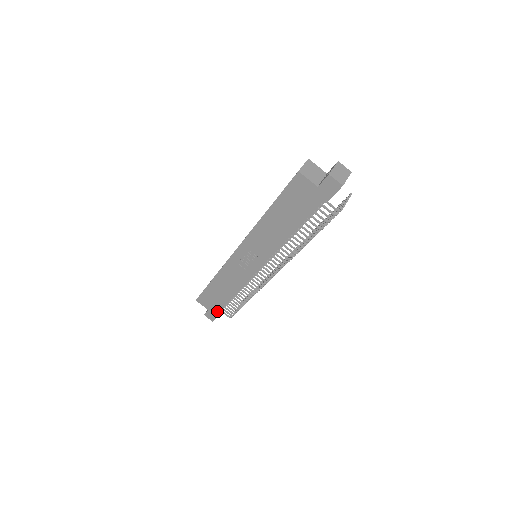
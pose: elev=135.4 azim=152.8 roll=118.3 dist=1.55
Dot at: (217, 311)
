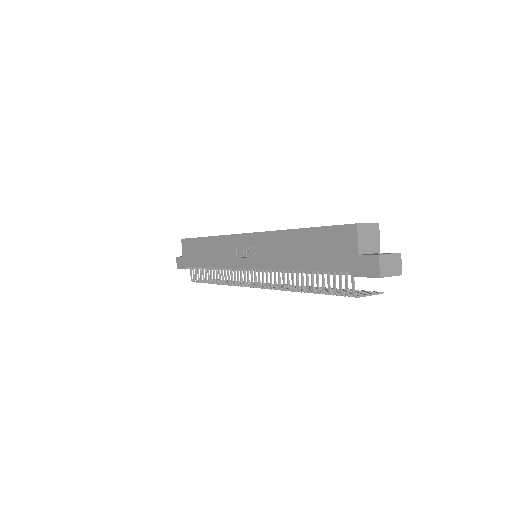
Dot at: (187, 265)
